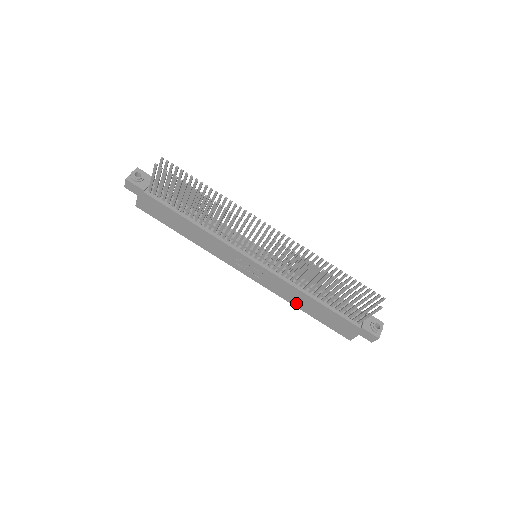
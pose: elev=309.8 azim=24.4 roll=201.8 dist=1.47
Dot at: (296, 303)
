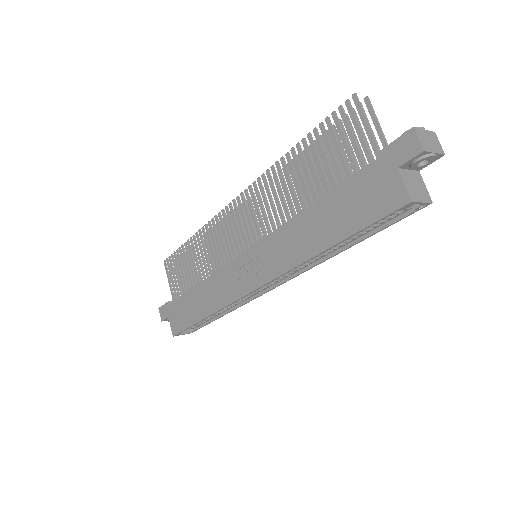
Dot at: (311, 248)
